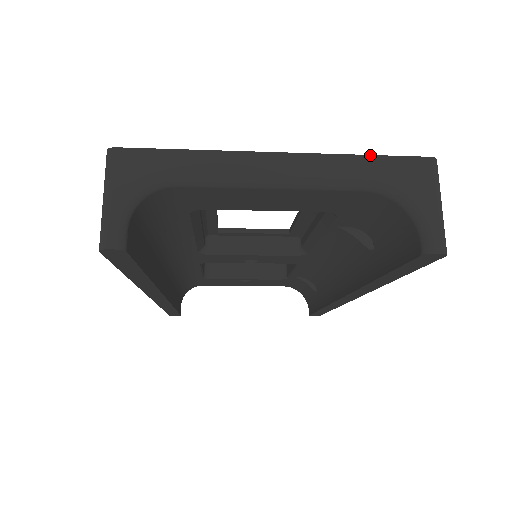
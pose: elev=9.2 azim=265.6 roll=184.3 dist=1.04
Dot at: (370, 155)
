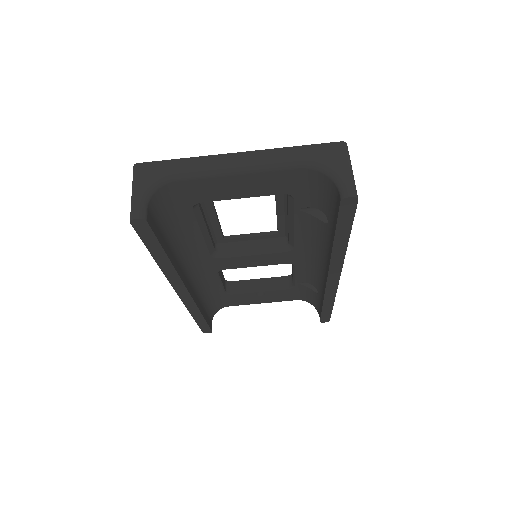
Dot at: (300, 146)
